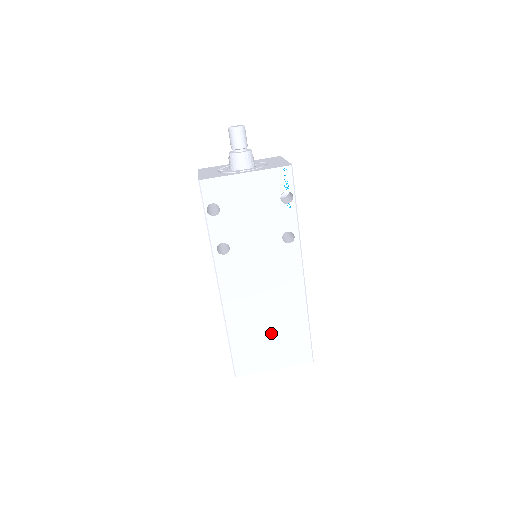
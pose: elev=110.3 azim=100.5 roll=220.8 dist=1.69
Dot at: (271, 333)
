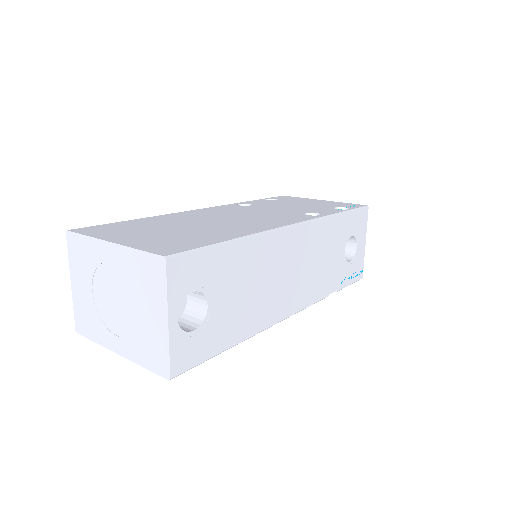
Dot at: (179, 230)
